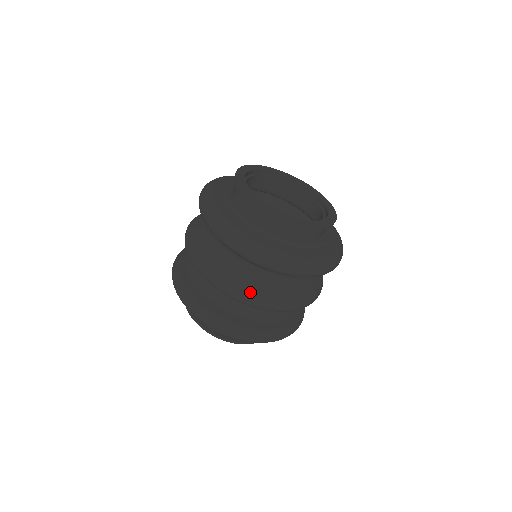
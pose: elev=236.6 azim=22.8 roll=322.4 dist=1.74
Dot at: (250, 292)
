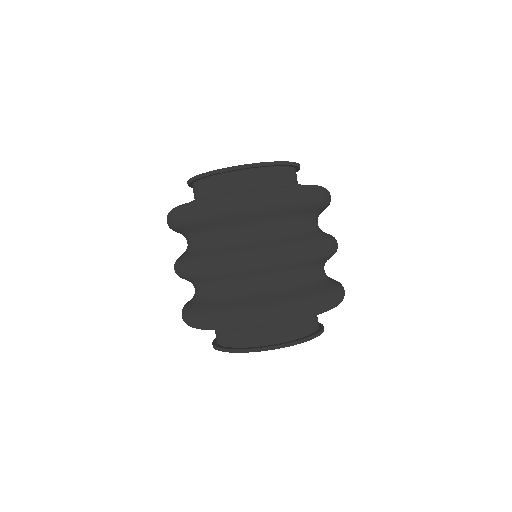
Dot at: (301, 243)
